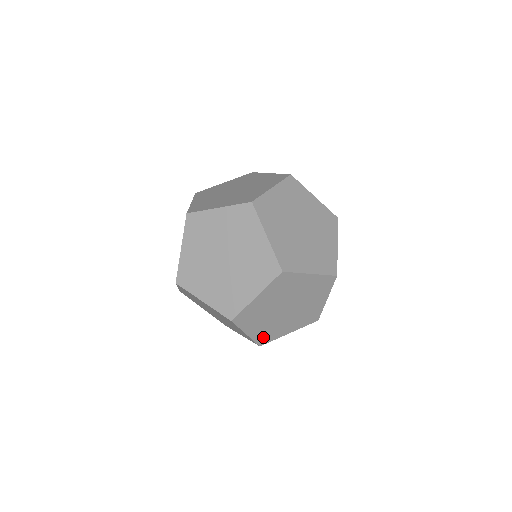
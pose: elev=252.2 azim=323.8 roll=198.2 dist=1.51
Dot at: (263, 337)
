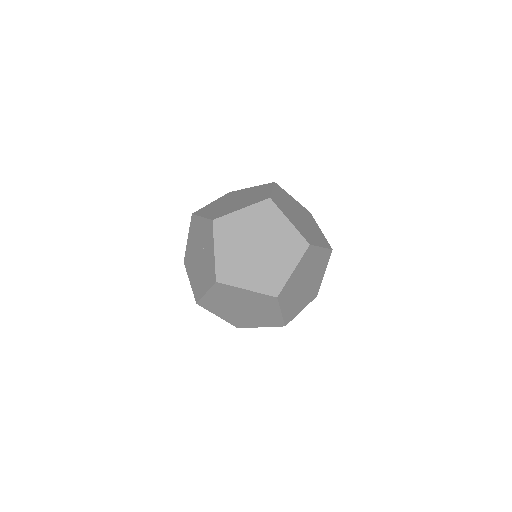
Dot at: (288, 316)
